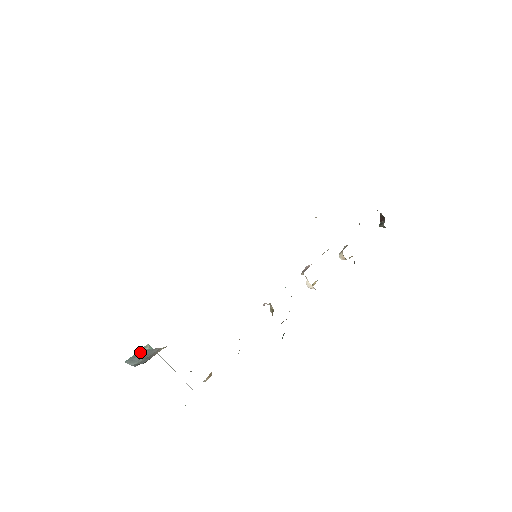
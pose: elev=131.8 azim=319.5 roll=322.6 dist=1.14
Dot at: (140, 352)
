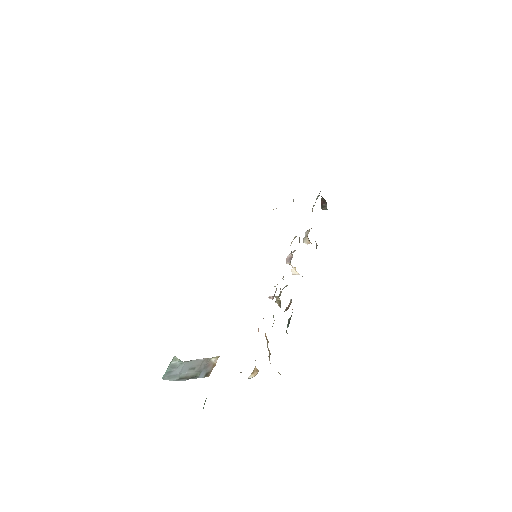
Dot at: (172, 366)
